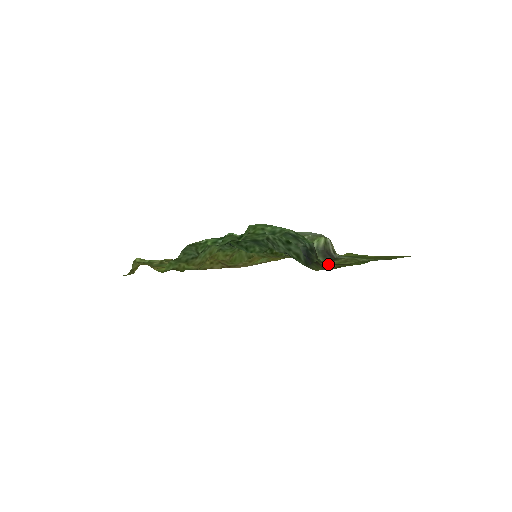
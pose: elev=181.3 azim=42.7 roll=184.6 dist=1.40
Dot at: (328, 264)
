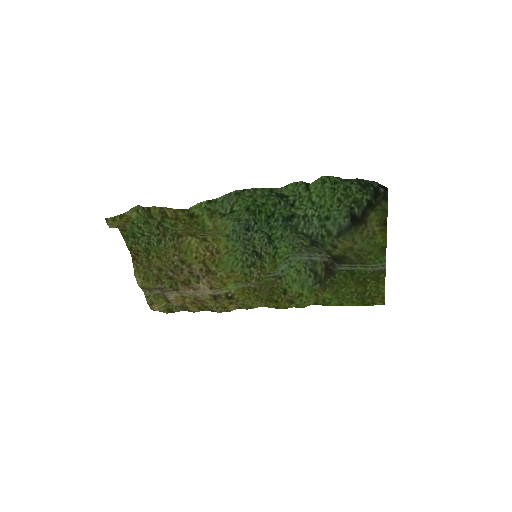
Dot at: (378, 217)
